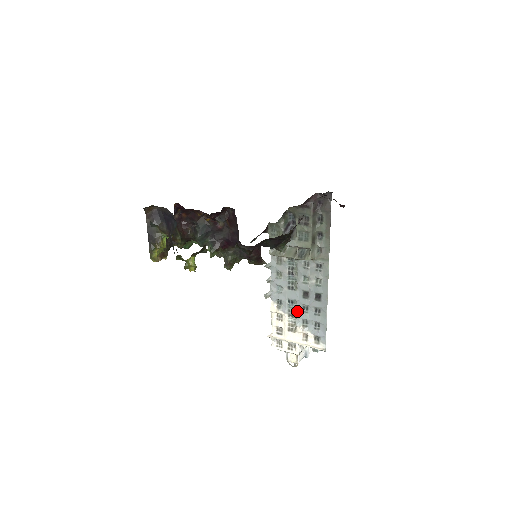
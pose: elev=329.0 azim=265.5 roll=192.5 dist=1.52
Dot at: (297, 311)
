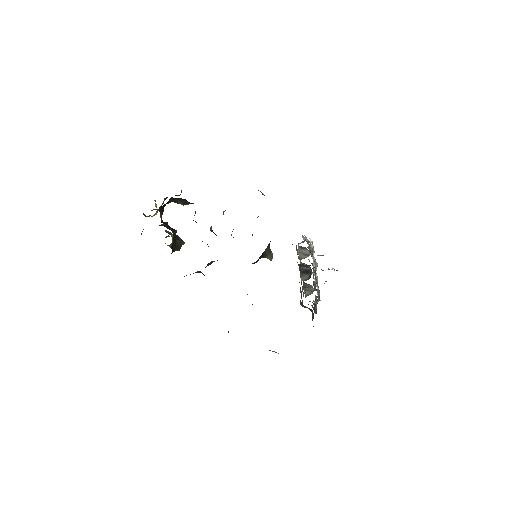
Dot at: (315, 271)
